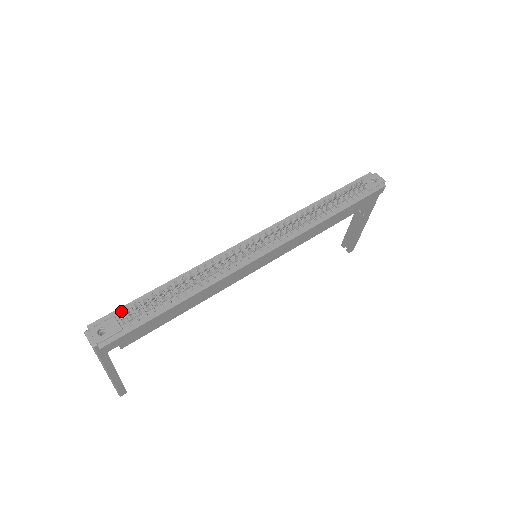
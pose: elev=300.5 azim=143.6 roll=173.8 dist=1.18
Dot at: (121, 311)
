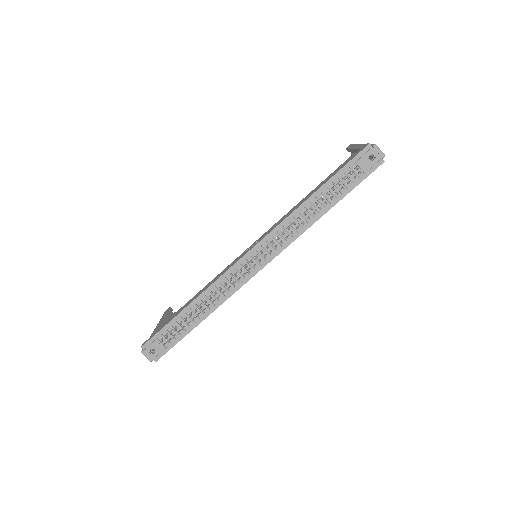
Dot at: (161, 334)
